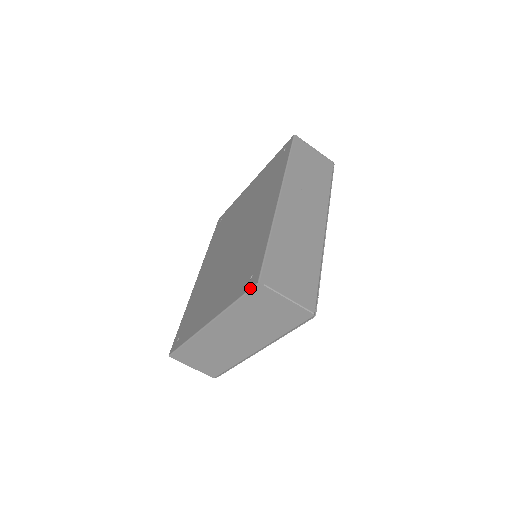
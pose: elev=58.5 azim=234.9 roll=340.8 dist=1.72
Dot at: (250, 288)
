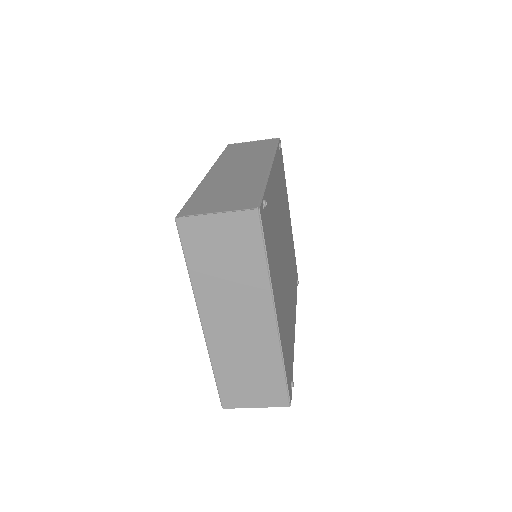
Dot at: (178, 233)
